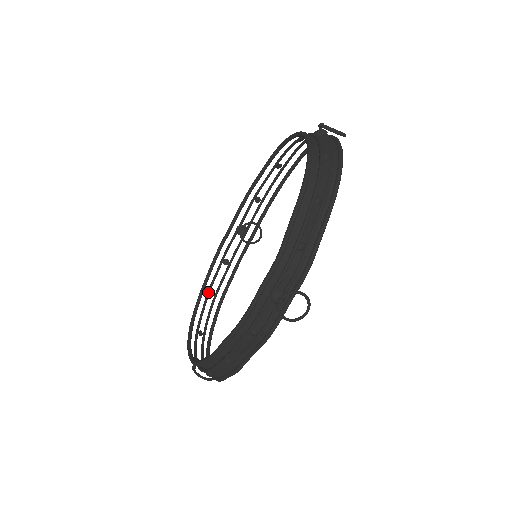
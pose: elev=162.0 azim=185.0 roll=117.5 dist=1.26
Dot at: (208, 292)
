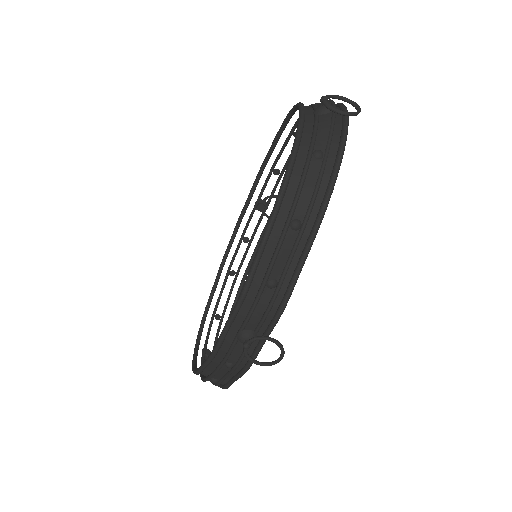
Dot at: (227, 272)
